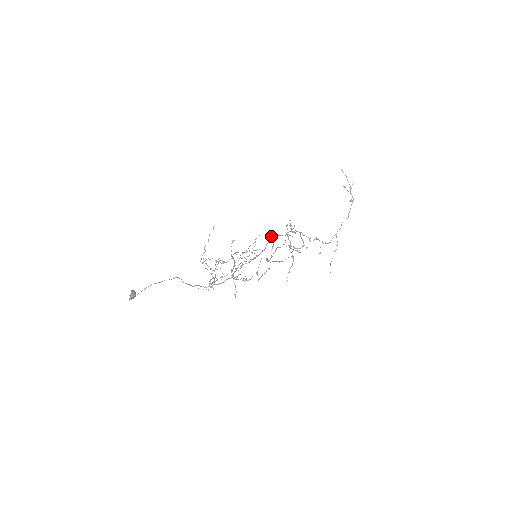
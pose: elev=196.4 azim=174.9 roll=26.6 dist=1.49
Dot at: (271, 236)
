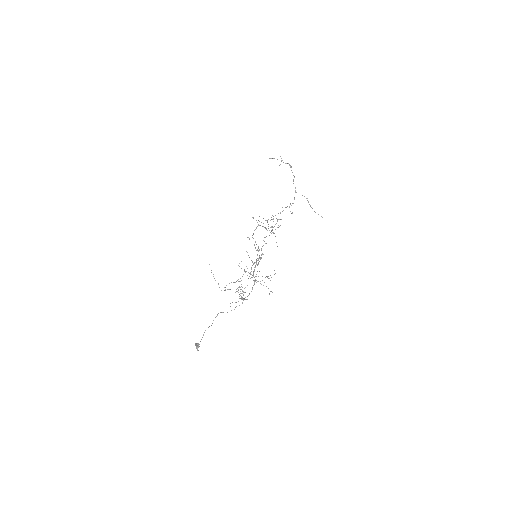
Dot at: occluded
